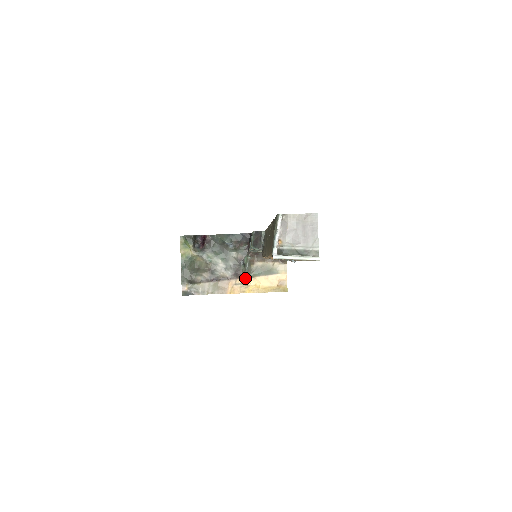
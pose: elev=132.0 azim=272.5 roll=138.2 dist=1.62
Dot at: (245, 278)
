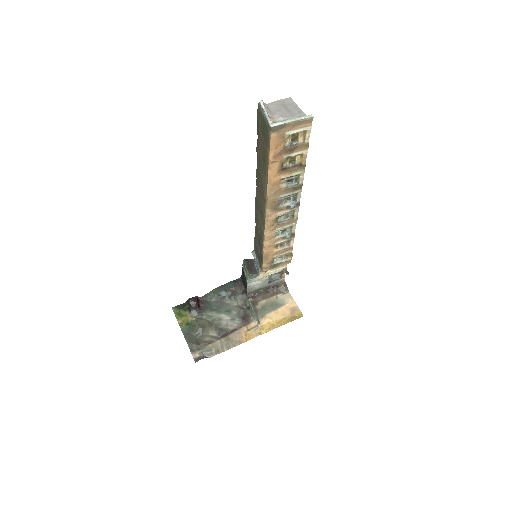
Dot at: (255, 320)
